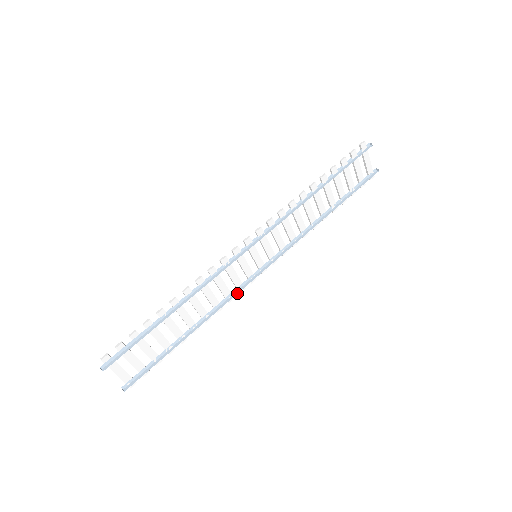
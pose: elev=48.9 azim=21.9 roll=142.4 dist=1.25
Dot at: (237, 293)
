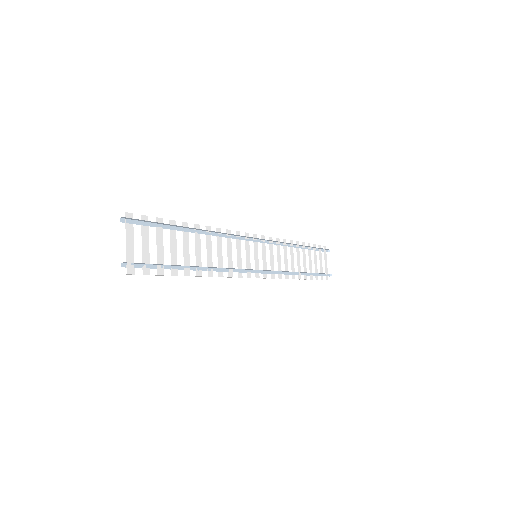
Dot at: (238, 272)
